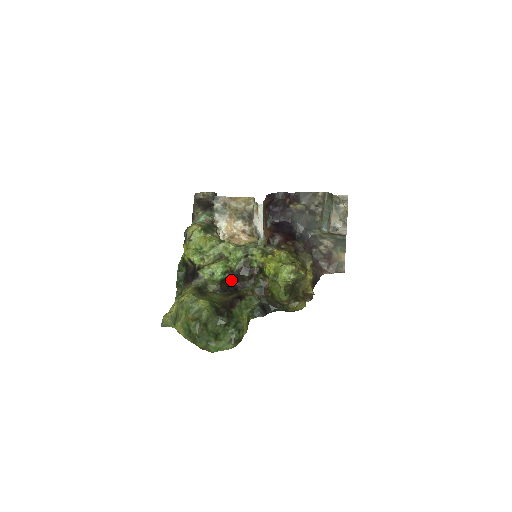
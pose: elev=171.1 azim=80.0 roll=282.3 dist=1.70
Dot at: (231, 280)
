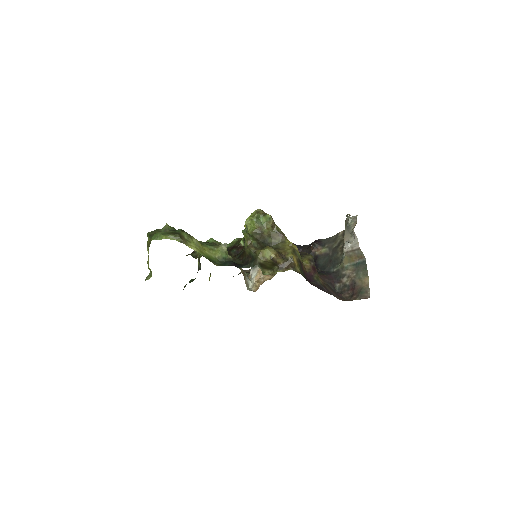
Dot at: occluded
